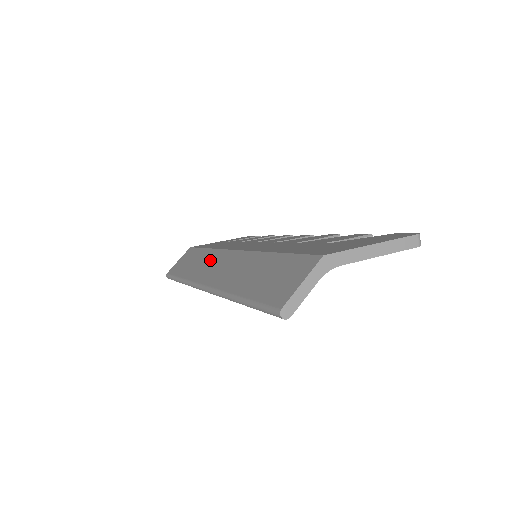
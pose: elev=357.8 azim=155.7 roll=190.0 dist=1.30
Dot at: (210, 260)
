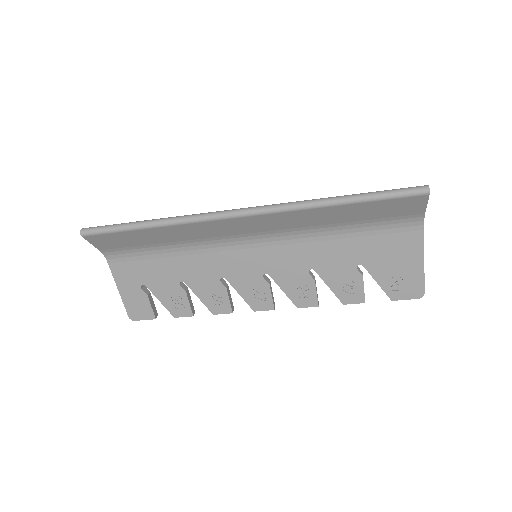
Dot at: occluded
